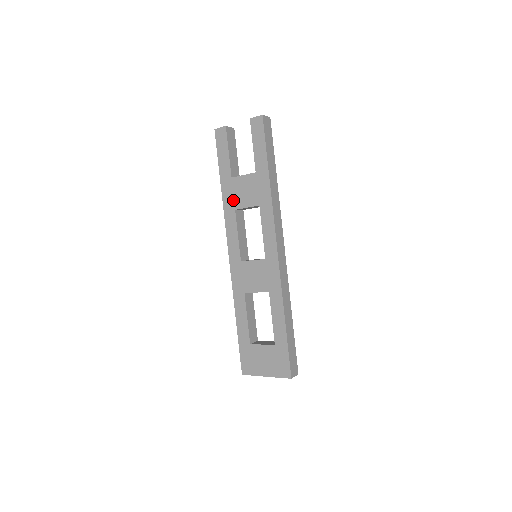
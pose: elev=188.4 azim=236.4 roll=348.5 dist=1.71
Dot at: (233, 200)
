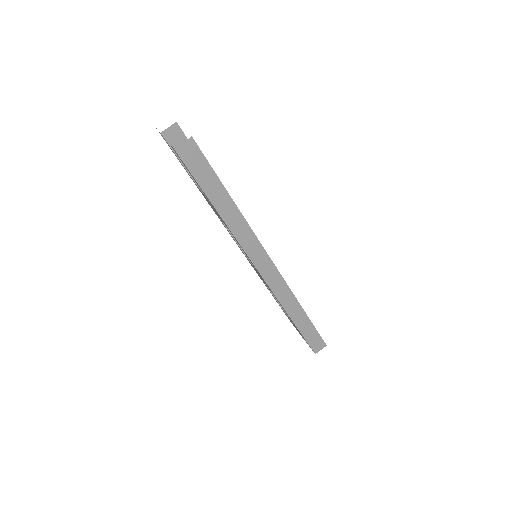
Dot at: occluded
